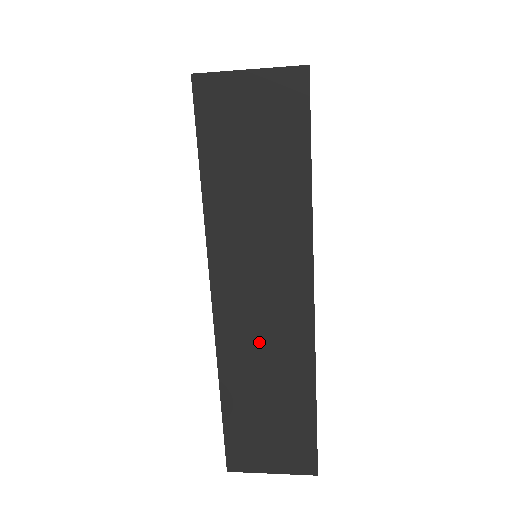
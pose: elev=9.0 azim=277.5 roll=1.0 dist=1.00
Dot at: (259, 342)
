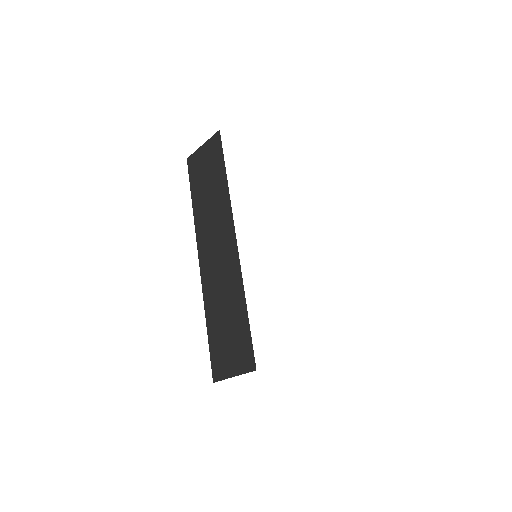
Dot at: (218, 277)
